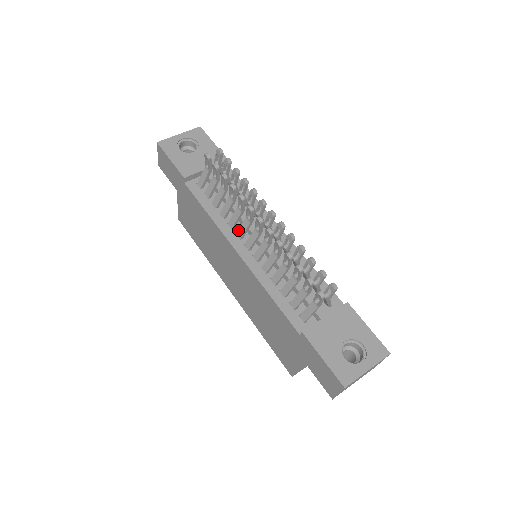
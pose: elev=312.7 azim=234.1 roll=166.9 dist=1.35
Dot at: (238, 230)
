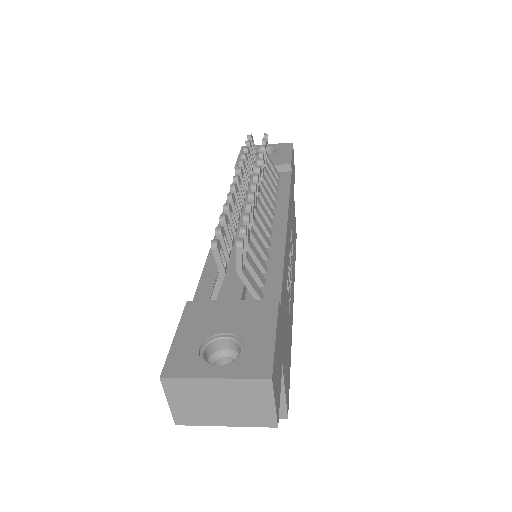
Dot at: occluded
